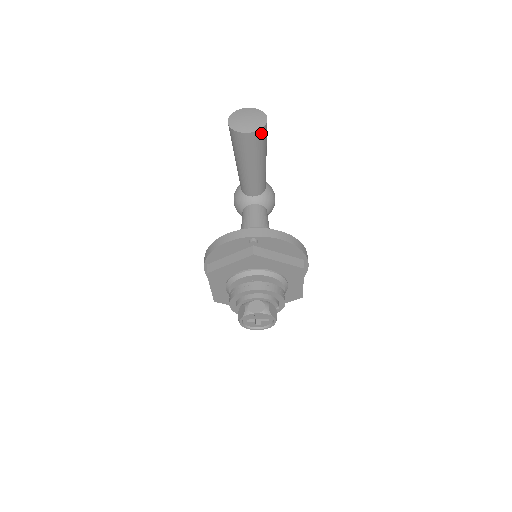
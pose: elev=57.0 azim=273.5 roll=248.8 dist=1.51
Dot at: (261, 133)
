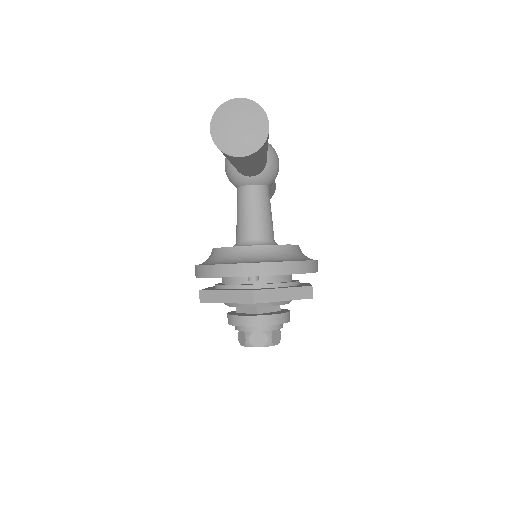
Dot at: (260, 149)
